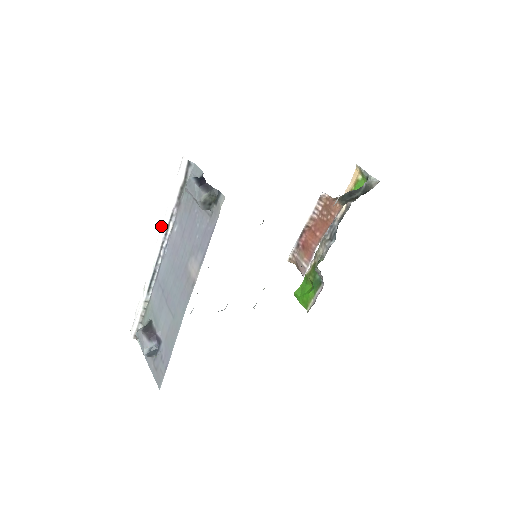
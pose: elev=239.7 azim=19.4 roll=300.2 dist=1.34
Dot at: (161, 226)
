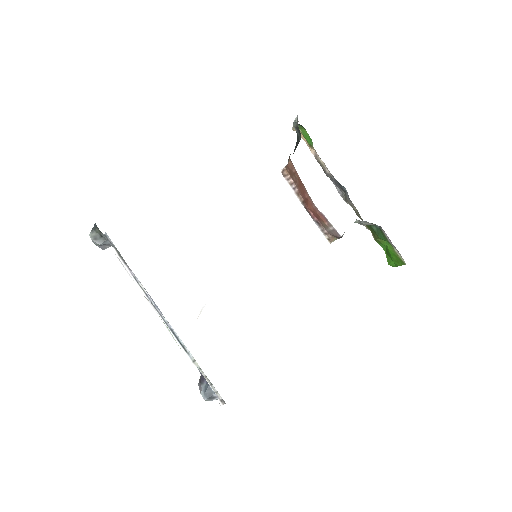
Dot at: occluded
